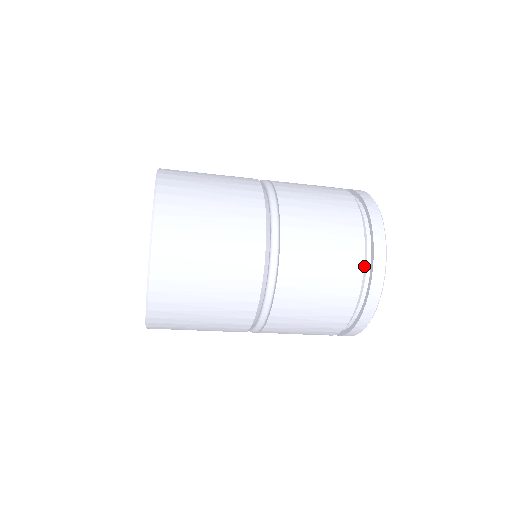
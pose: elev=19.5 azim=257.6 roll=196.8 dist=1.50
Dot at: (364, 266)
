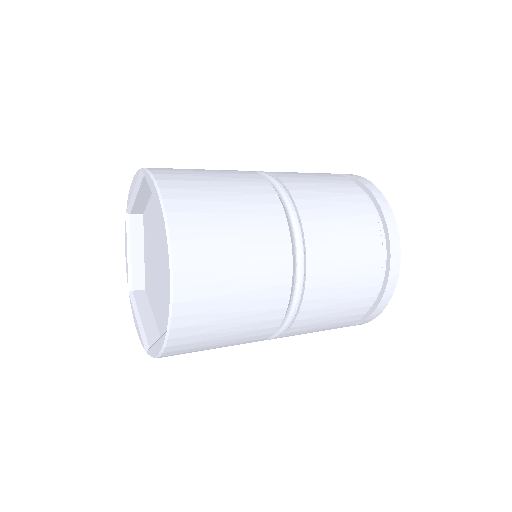
Dot at: (380, 229)
